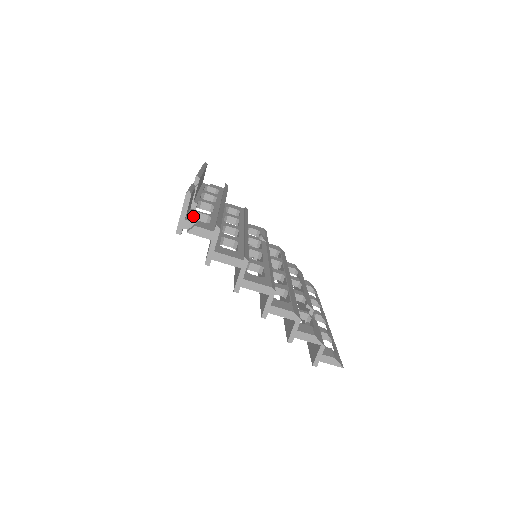
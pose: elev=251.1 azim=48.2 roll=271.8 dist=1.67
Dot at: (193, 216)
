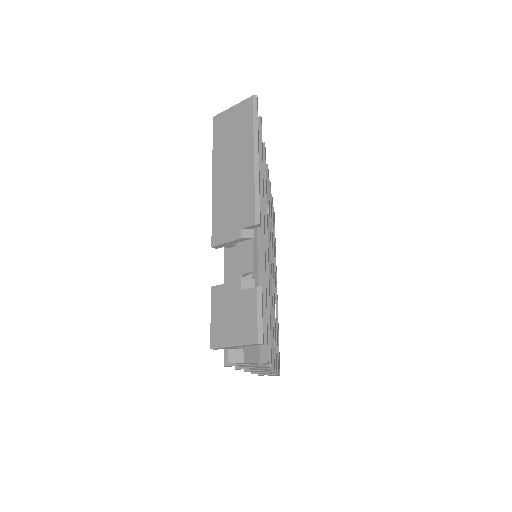
Dot at: occluded
